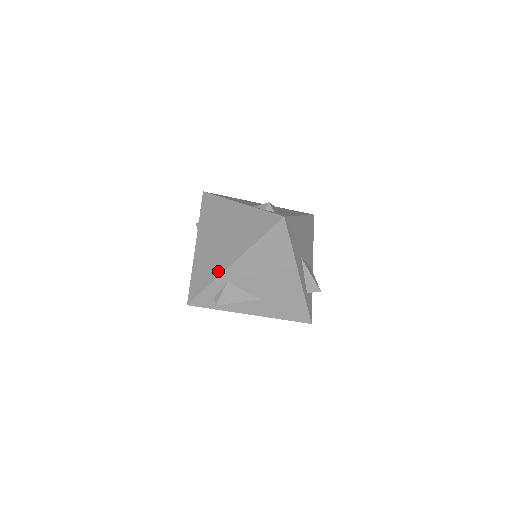
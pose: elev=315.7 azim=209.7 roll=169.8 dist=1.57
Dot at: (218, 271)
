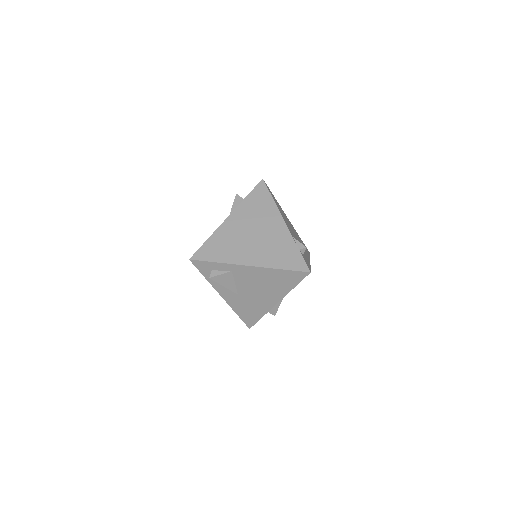
Dot at: (233, 259)
